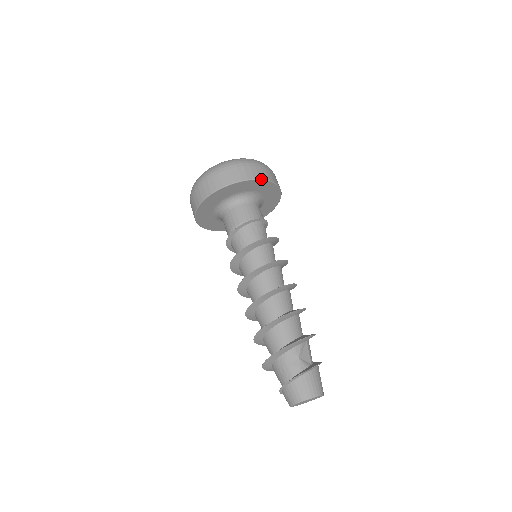
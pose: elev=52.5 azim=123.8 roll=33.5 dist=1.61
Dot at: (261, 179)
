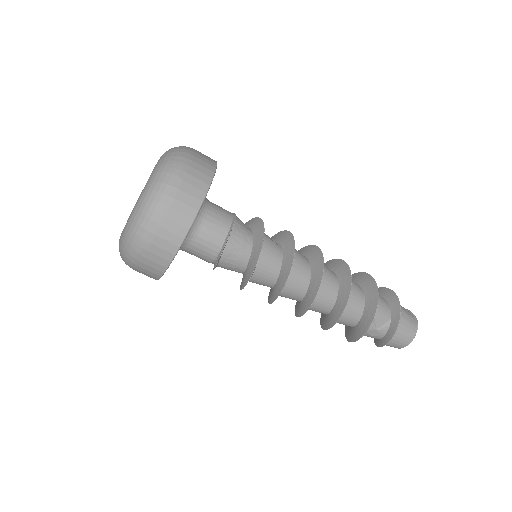
Dot at: (185, 237)
